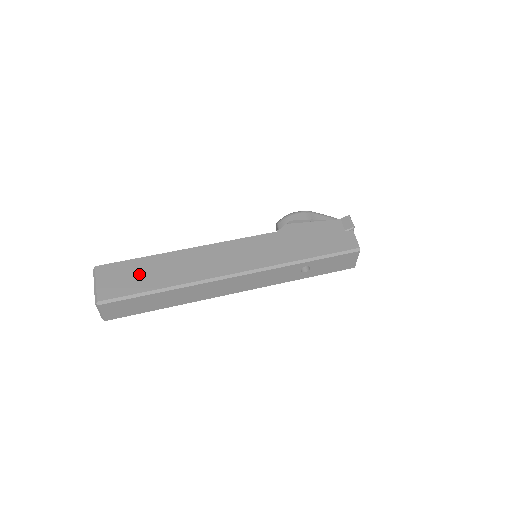
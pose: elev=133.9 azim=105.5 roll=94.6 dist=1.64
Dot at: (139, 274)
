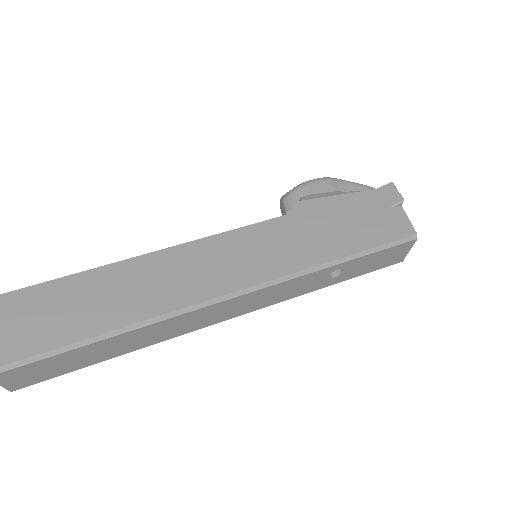
Dot at: (63, 308)
